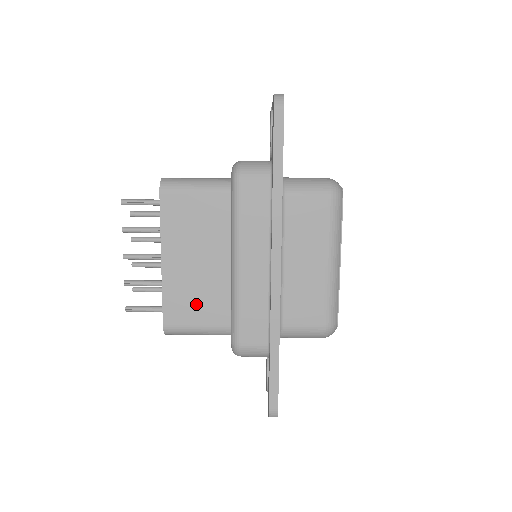
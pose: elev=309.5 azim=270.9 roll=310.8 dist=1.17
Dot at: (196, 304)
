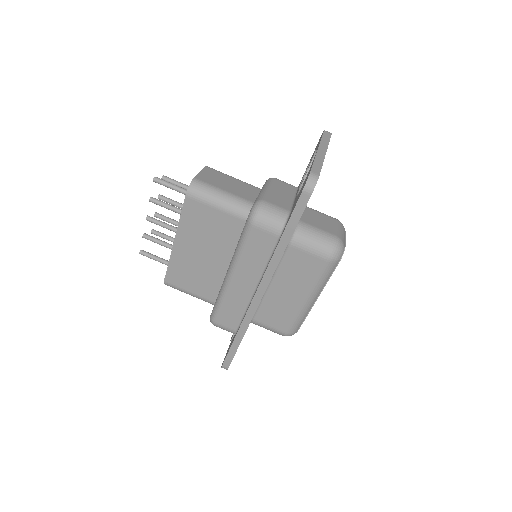
Dot at: (193, 279)
